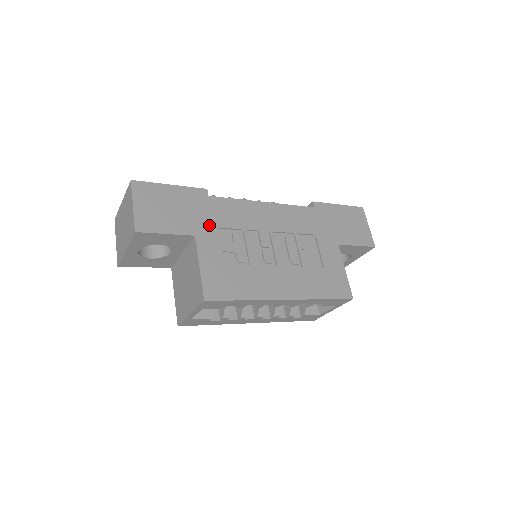
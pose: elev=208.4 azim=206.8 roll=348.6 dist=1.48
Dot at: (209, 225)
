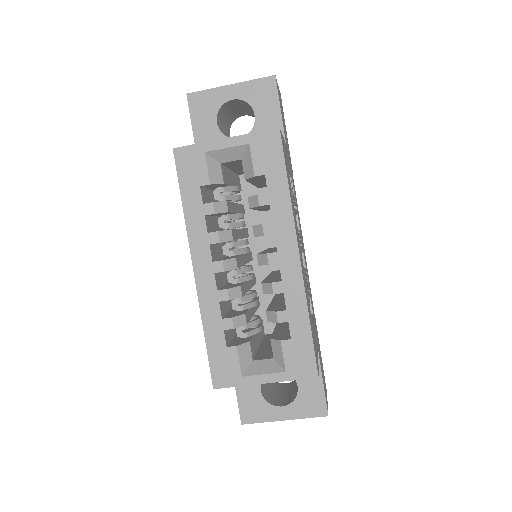
Dot at: (290, 166)
